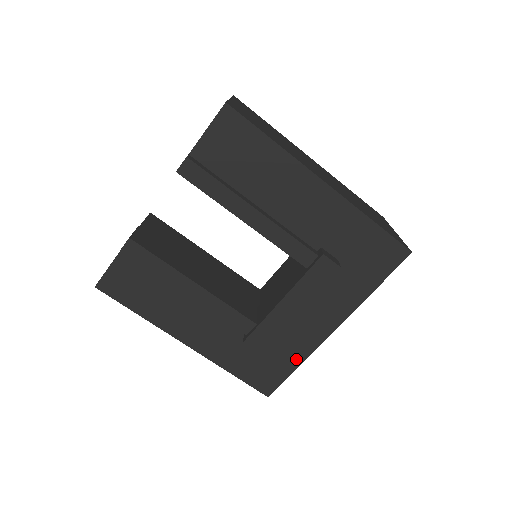
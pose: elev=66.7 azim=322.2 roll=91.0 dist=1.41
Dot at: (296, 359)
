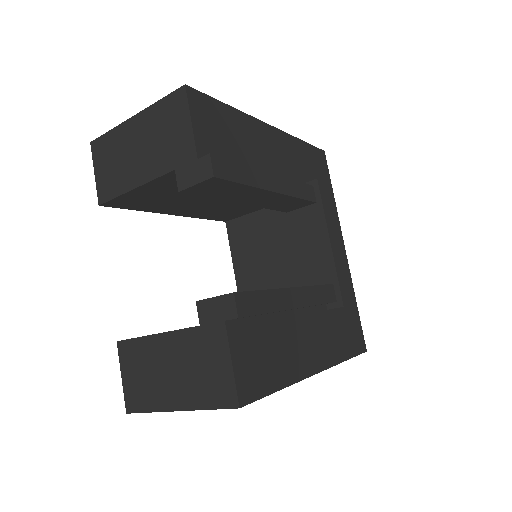
Dot at: (352, 296)
